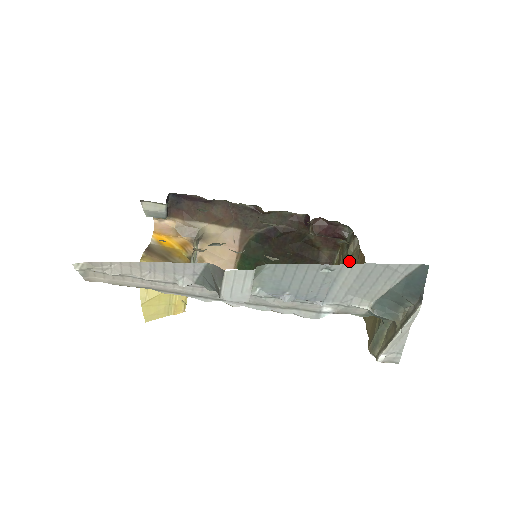
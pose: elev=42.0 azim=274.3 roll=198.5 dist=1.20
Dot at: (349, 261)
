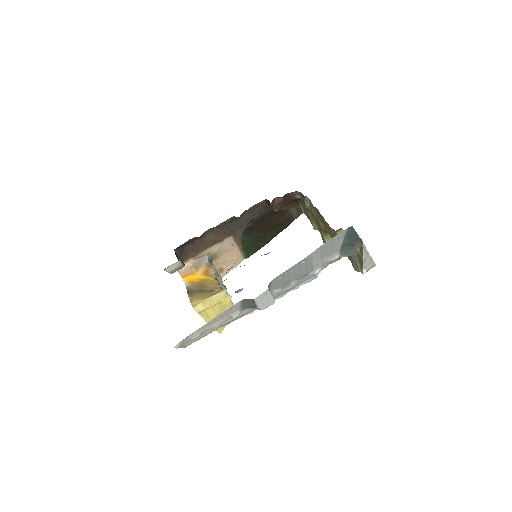
Dot at: occluded
